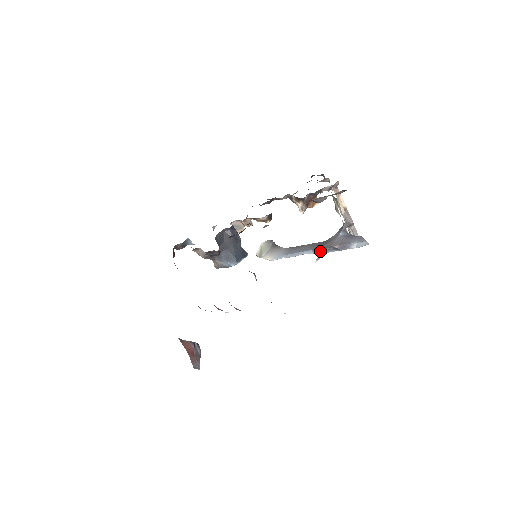
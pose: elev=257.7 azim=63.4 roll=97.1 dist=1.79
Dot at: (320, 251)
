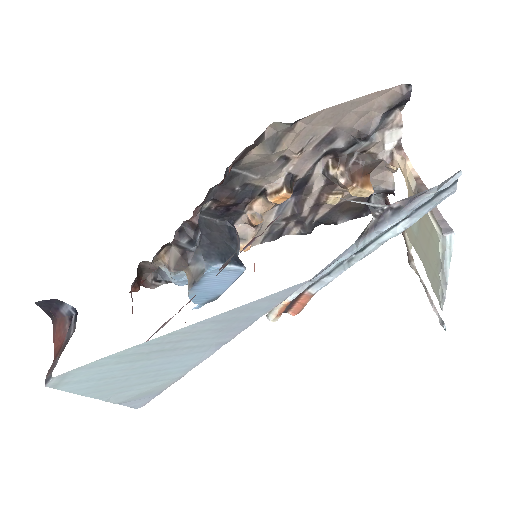
Dot at: (369, 231)
